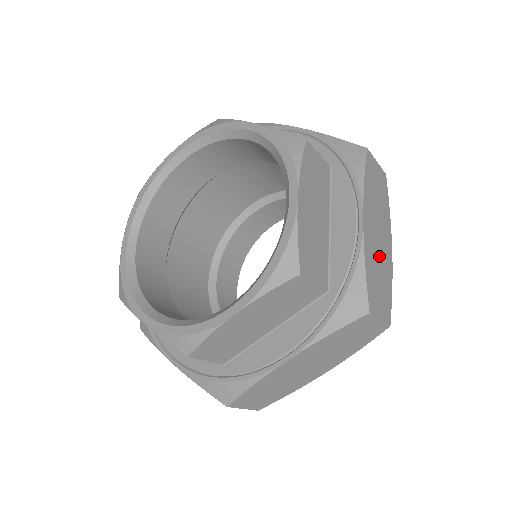
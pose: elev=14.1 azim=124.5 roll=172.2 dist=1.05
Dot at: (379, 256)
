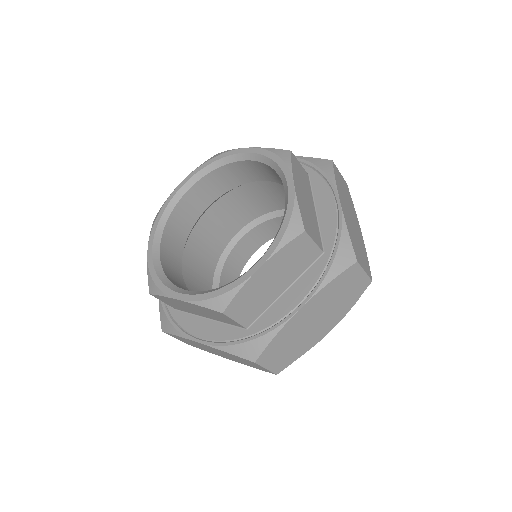
Dot at: (355, 231)
